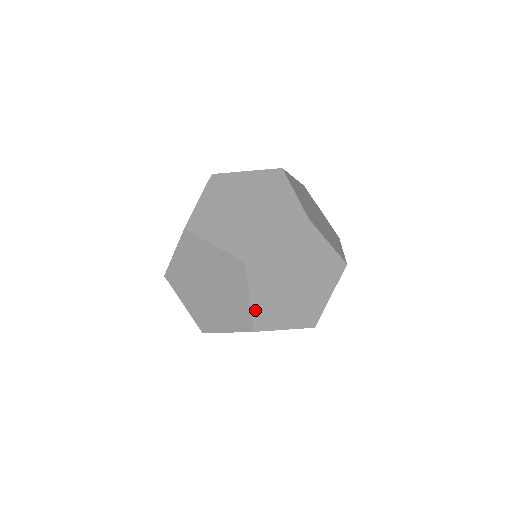
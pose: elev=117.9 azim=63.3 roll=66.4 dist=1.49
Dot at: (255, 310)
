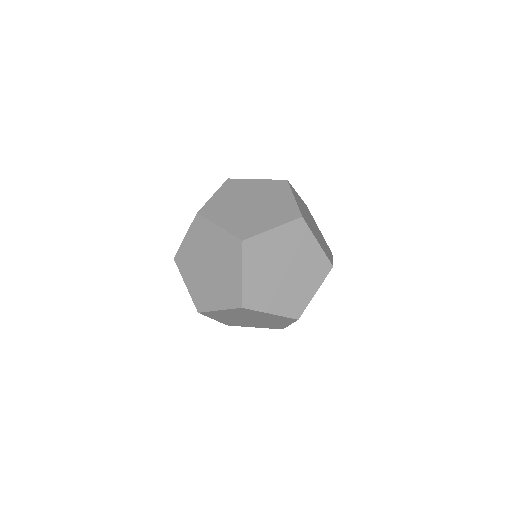
Dot at: (213, 312)
